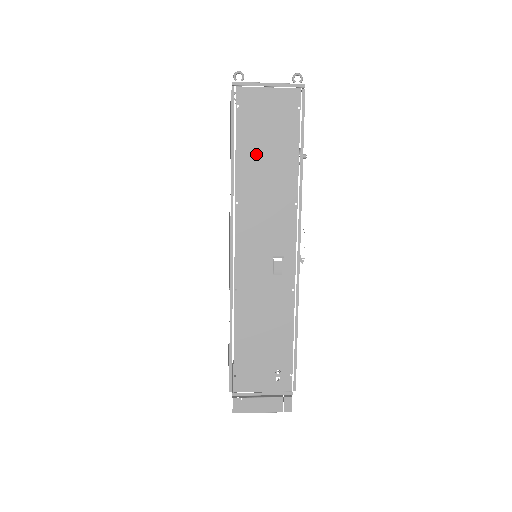
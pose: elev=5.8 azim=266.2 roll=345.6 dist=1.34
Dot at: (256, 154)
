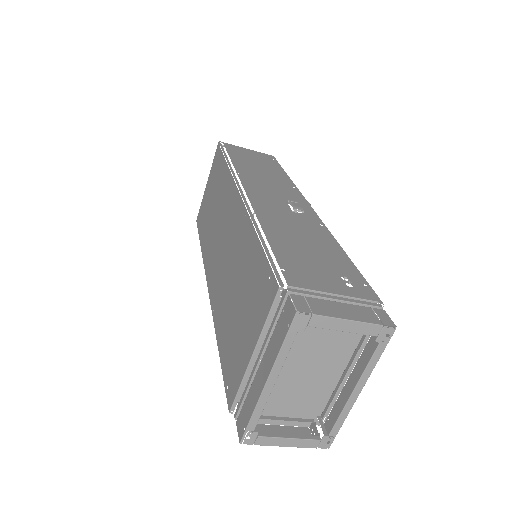
Dot at: (248, 163)
